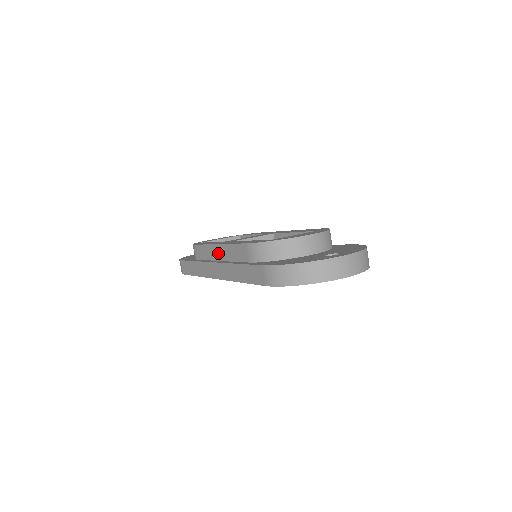
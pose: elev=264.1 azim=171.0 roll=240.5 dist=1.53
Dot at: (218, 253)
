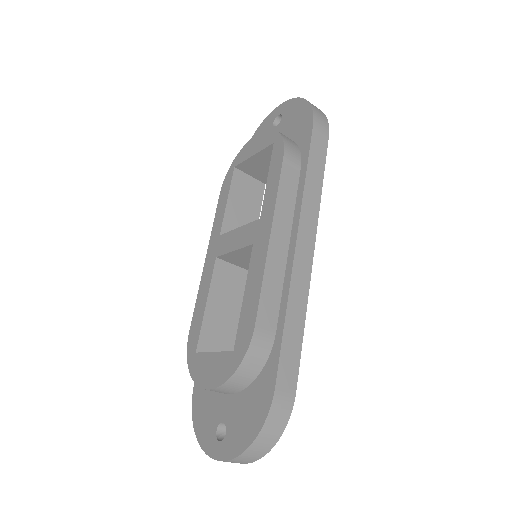
Dot at: occluded
